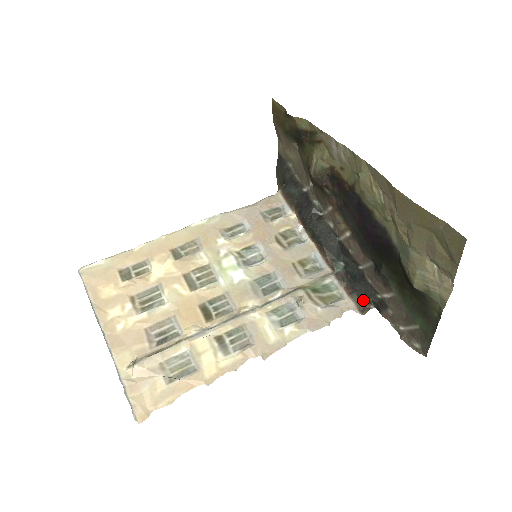
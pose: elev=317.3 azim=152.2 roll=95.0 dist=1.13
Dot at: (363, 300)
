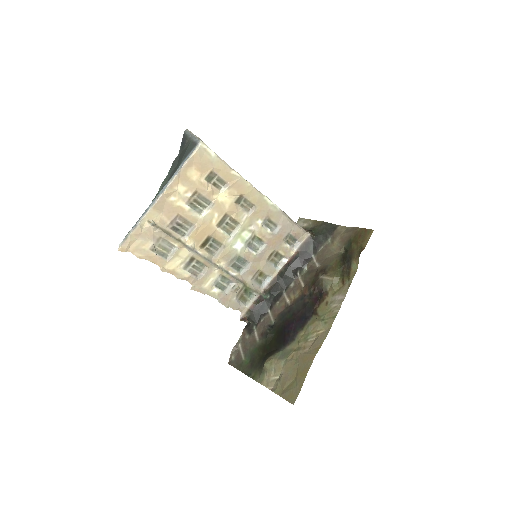
Dot at: (249, 318)
